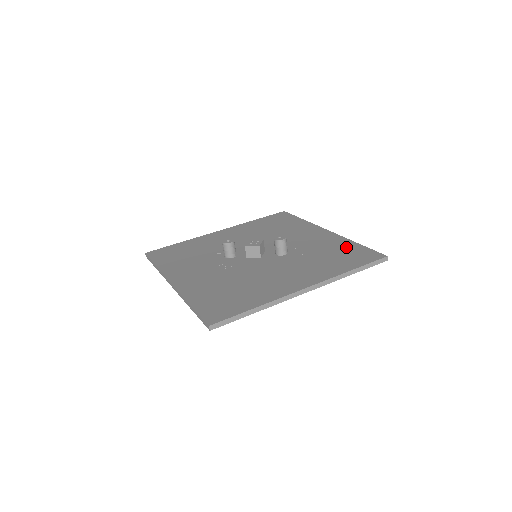
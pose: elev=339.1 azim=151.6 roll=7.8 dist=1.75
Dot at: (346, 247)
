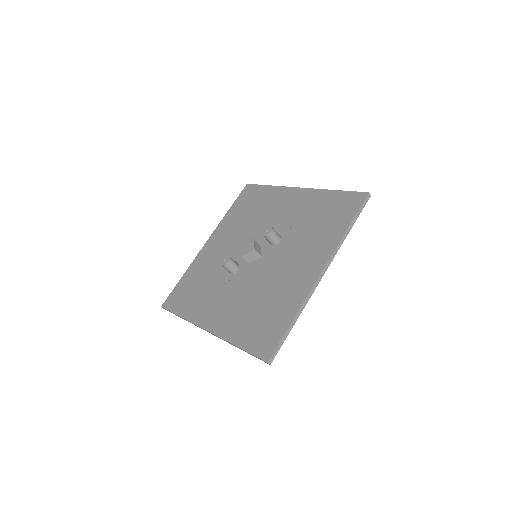
Dot at: (327, 201)
